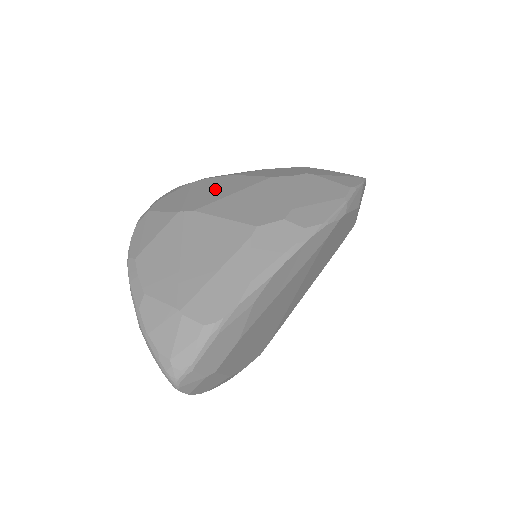
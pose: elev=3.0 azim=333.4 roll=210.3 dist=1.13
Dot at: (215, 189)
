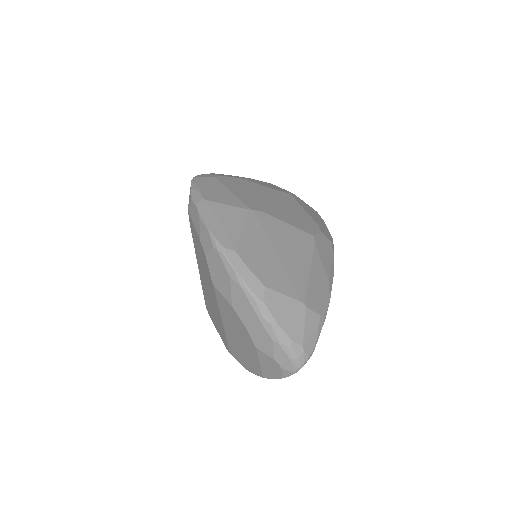
Dot at: (249, 191)
